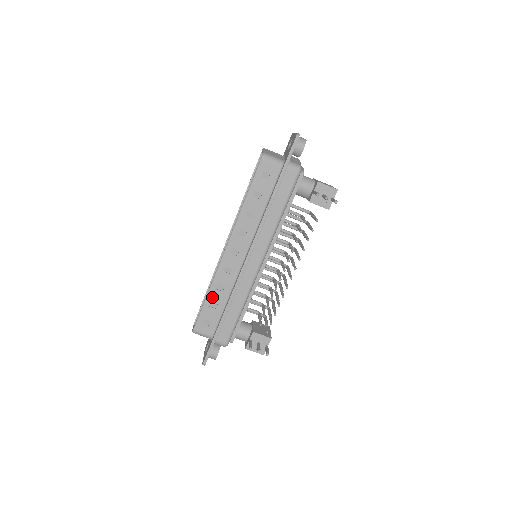
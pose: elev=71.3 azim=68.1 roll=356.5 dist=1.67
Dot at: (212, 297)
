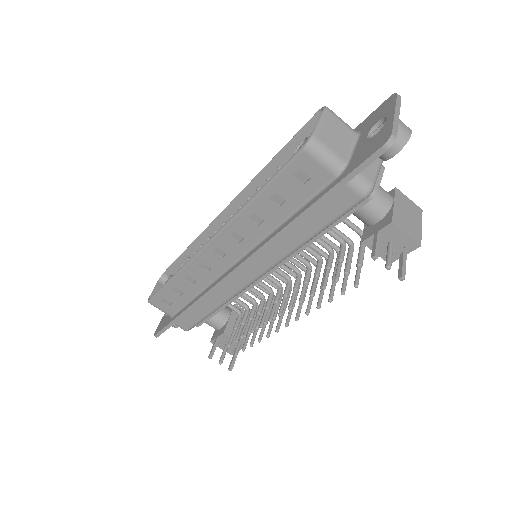
Dot at: (177, 284)
